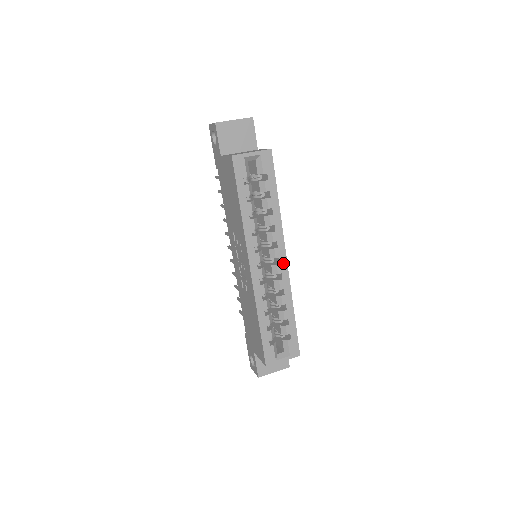
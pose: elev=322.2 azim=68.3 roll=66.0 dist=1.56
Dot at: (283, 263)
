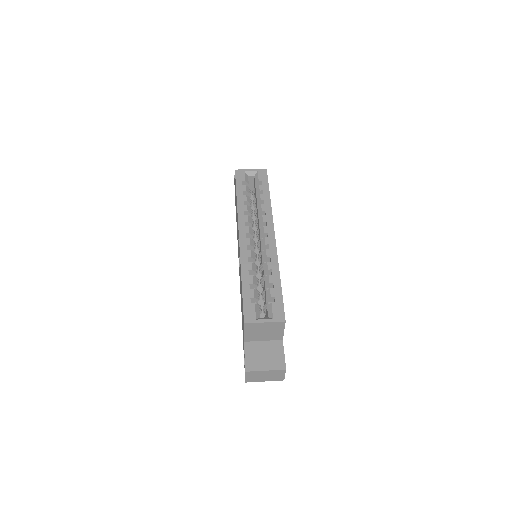
Dot at: (271, 237)
